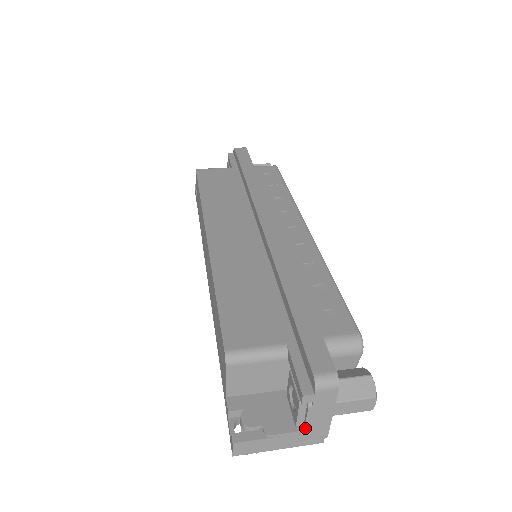
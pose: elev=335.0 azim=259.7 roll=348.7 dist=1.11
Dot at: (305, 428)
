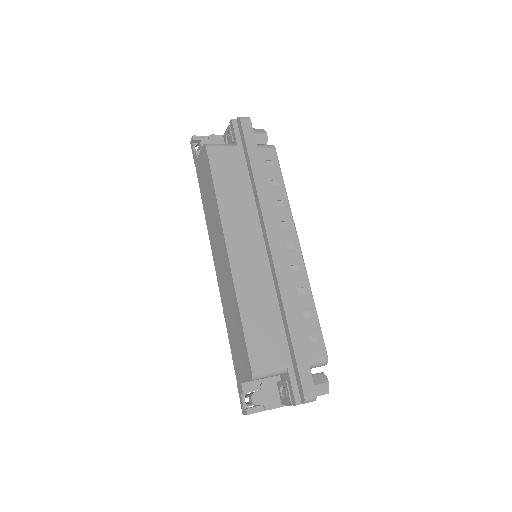
Dot at: occluded
